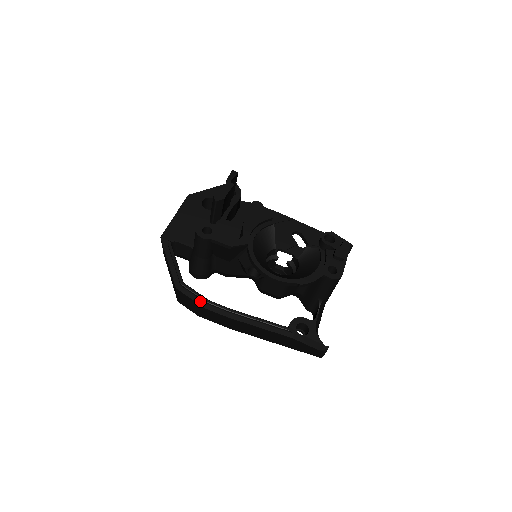
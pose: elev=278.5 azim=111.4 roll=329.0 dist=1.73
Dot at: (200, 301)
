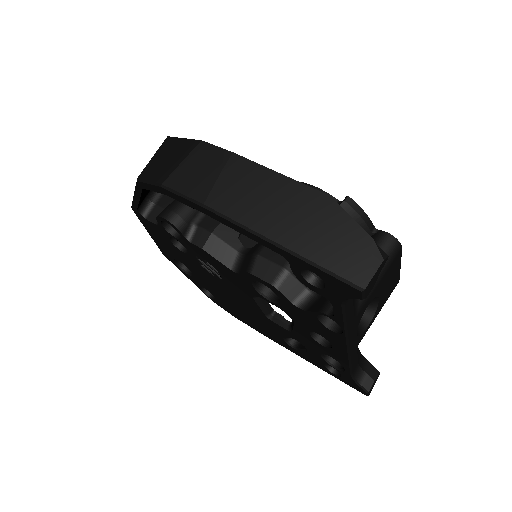
Dot at: occluded
